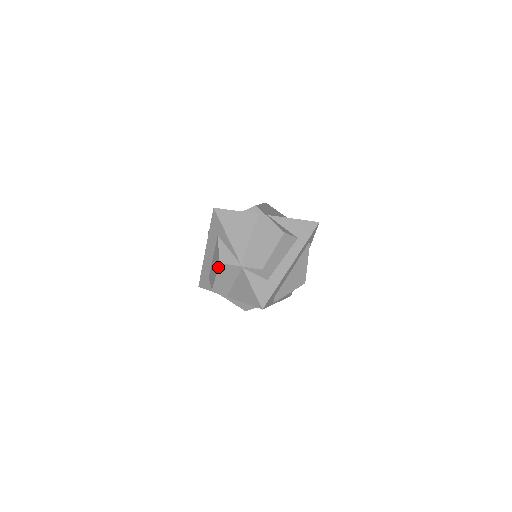
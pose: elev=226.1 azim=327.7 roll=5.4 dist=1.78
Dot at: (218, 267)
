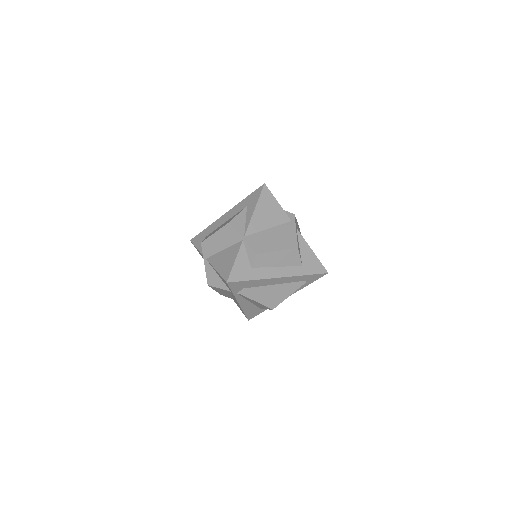
Dot at: (225, 225)
